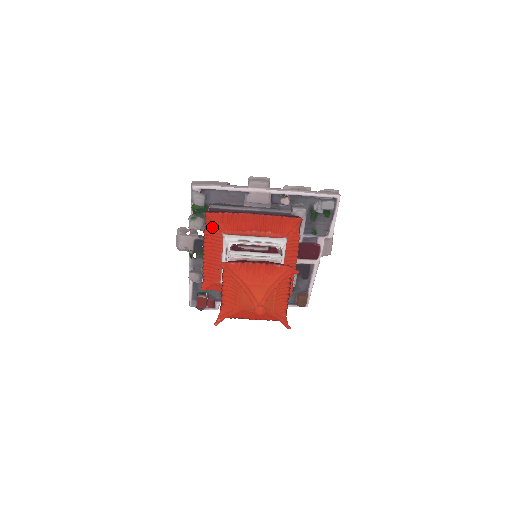
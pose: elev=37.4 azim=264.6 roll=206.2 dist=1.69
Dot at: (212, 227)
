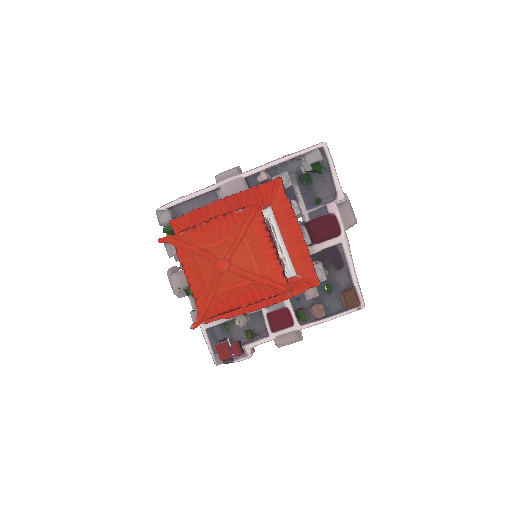
Dot at: occluded
